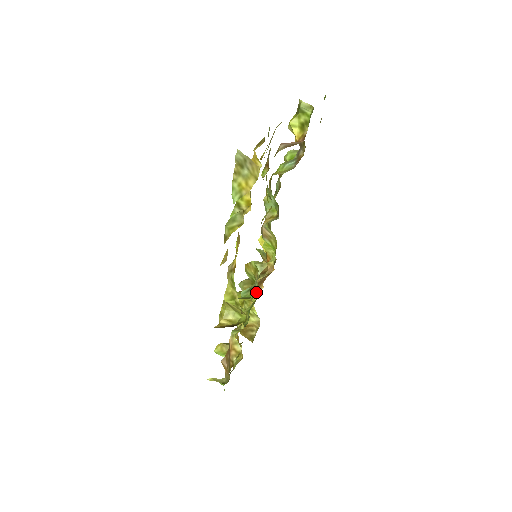
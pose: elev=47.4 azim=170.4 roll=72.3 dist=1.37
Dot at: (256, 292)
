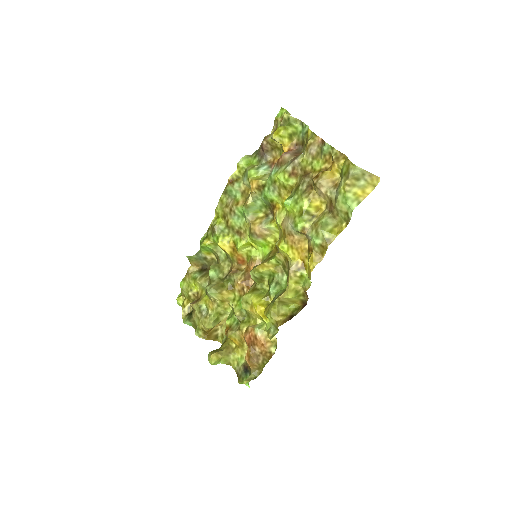
Dot at: (268, 286)
